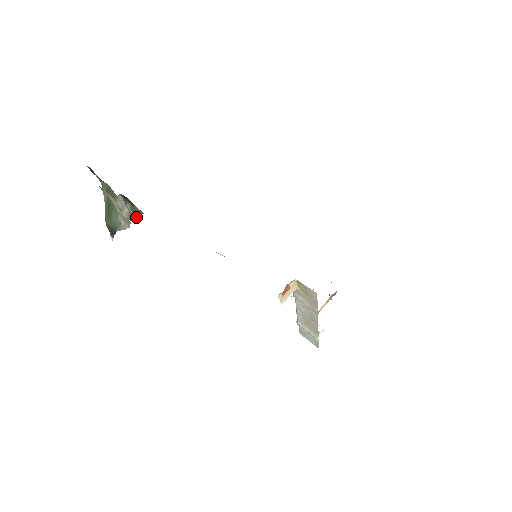
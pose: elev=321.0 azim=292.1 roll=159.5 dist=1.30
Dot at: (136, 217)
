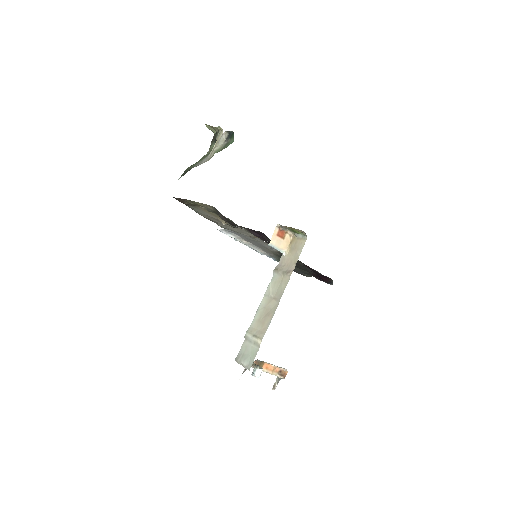
Dot at: occluded
